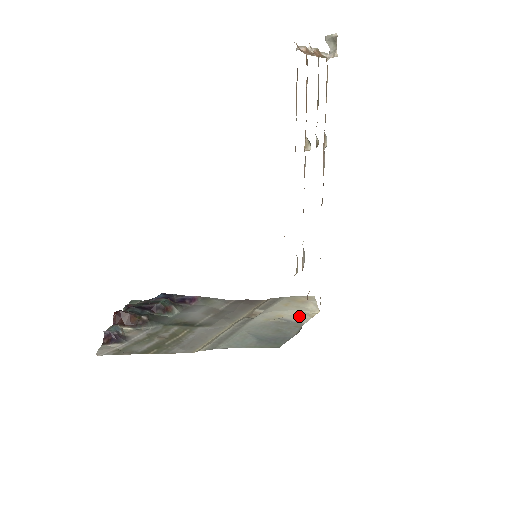
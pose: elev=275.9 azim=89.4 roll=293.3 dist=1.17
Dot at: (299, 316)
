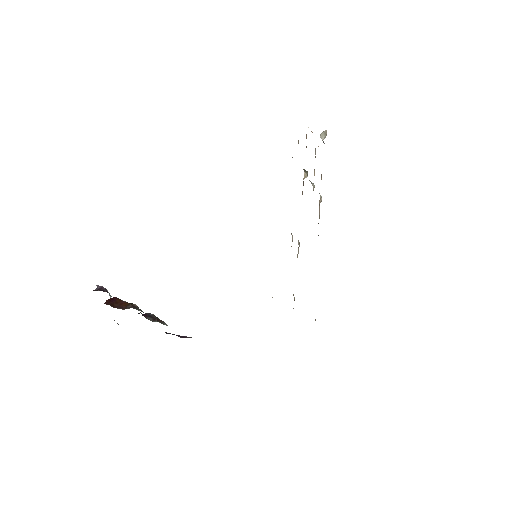
Dot at: occluded
